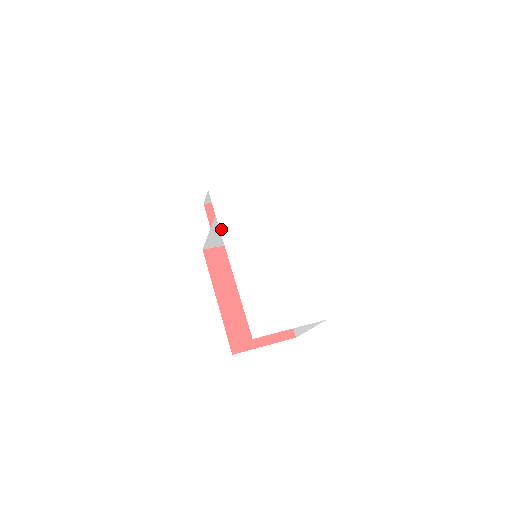
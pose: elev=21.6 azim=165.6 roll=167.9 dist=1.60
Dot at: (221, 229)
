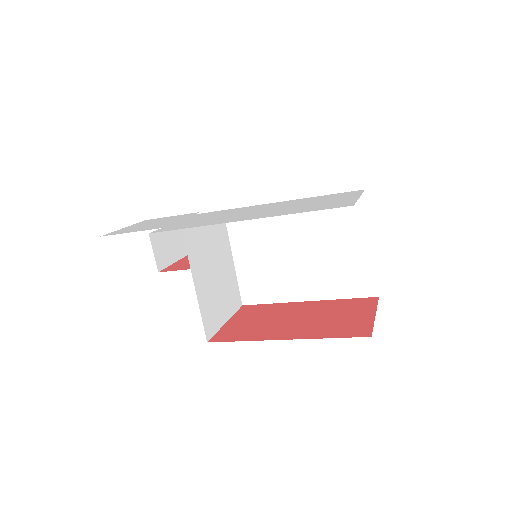
Dot at: occluded
